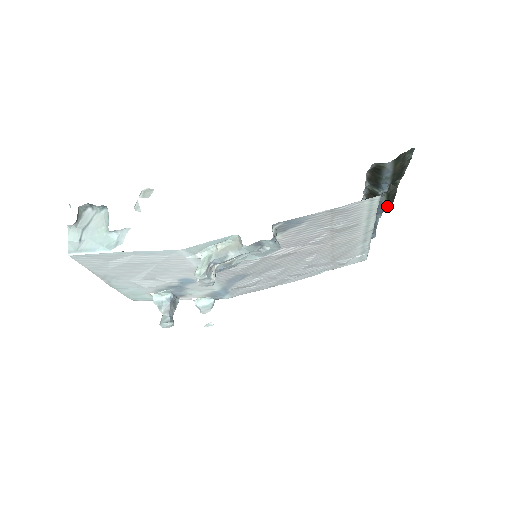
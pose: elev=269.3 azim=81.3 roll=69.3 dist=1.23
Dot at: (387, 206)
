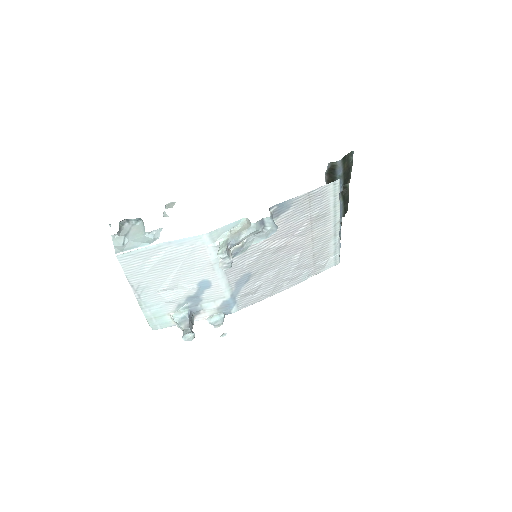
Dot at: (345, 209)
